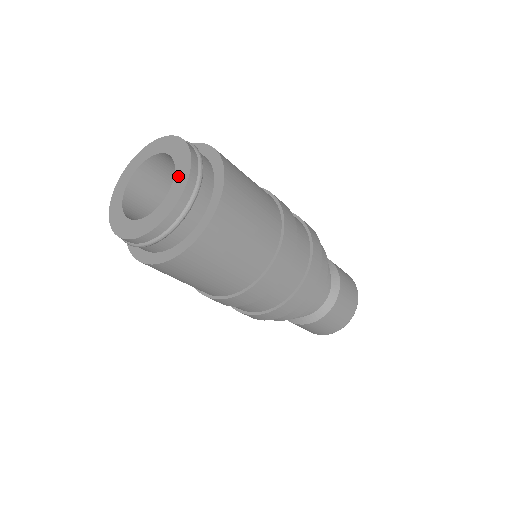
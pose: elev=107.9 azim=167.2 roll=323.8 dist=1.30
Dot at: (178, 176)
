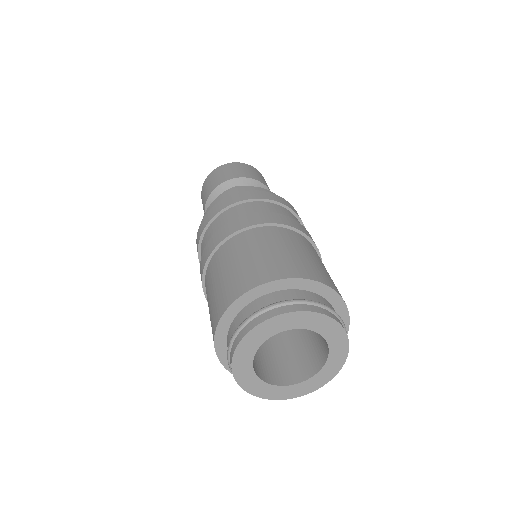
Dot at: (320, 377)
